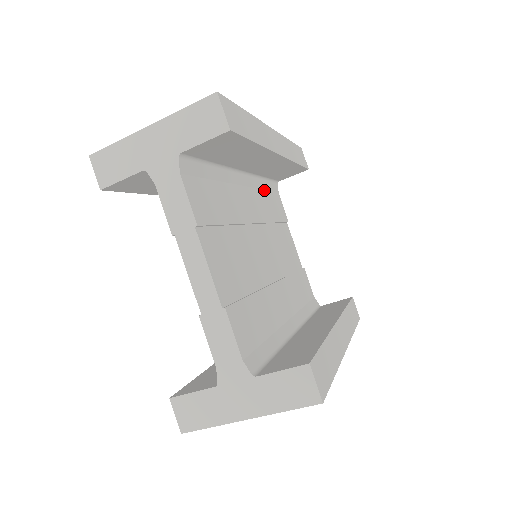
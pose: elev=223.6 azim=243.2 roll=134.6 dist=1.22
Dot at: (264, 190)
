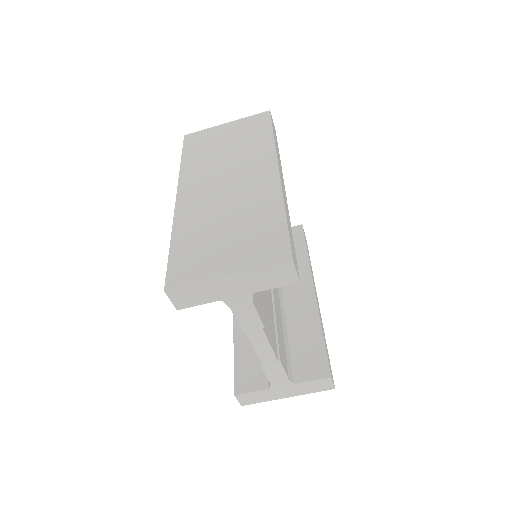
Dot at: occluded
